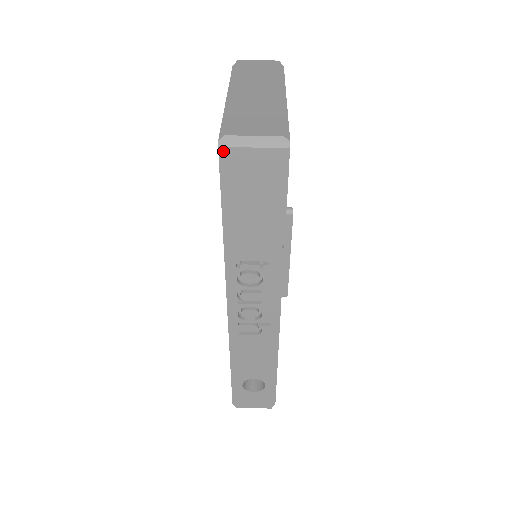
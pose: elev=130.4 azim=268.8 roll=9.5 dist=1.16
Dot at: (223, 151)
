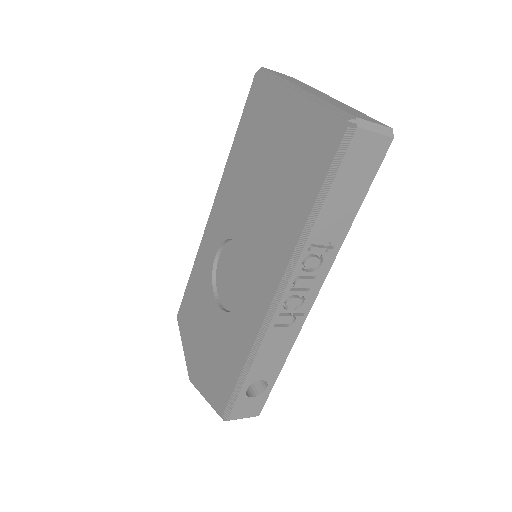
Dot at: (354, 131)
